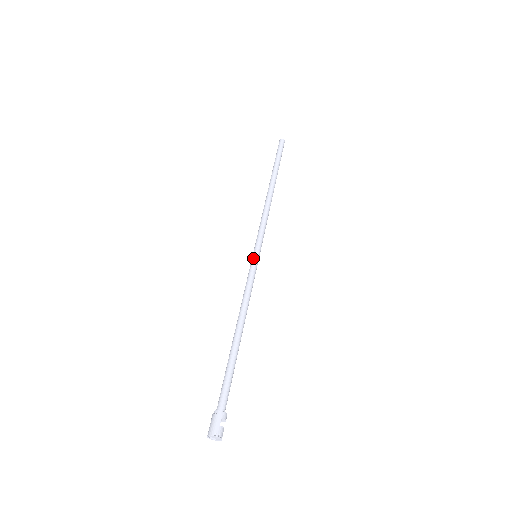
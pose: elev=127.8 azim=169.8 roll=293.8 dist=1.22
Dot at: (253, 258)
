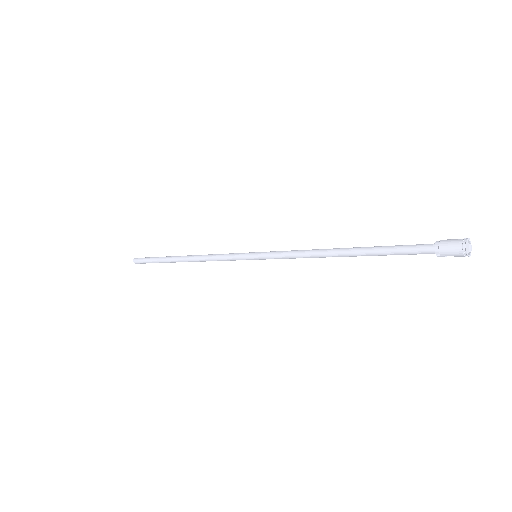
Dot at: (260, 252)
